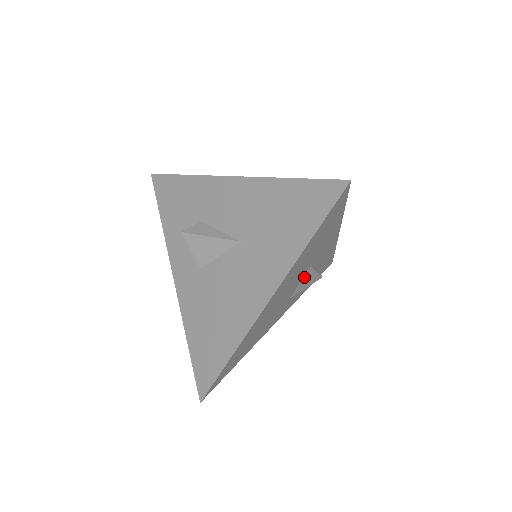
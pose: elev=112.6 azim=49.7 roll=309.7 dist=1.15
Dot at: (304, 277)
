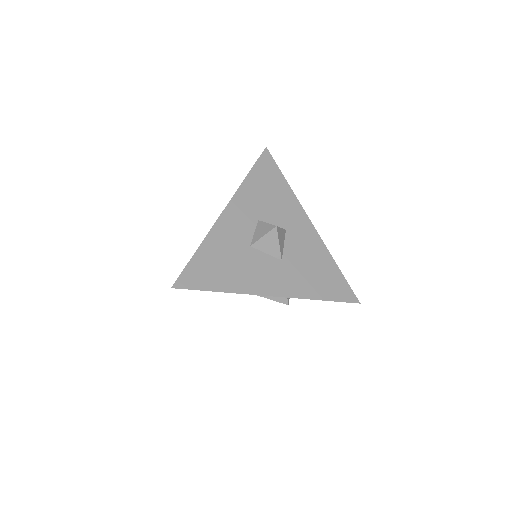
Dot at: occluded
